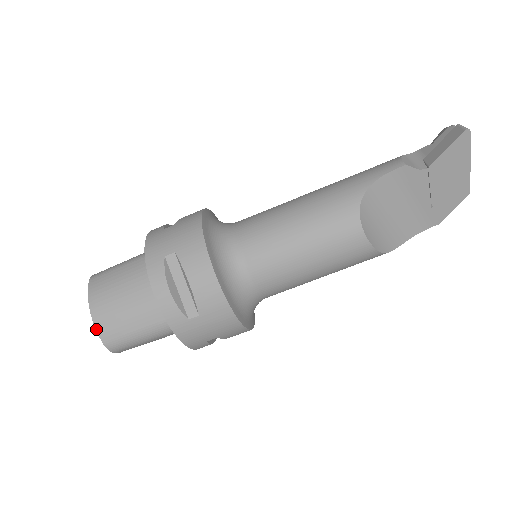
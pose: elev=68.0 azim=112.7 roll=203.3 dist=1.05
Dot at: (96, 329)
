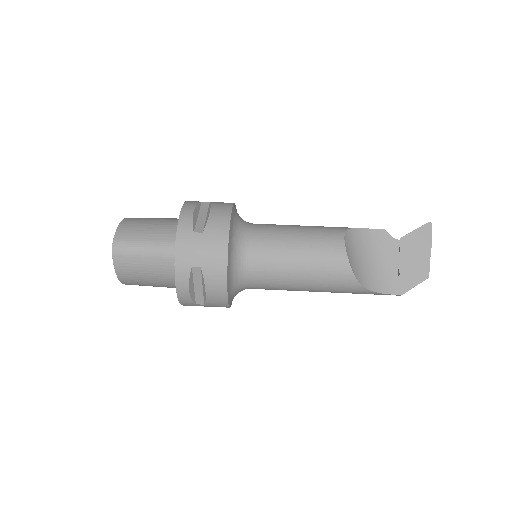
Dot at: (117, 229)
